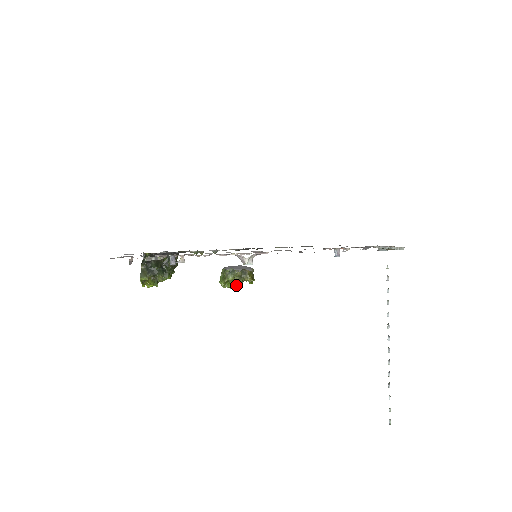
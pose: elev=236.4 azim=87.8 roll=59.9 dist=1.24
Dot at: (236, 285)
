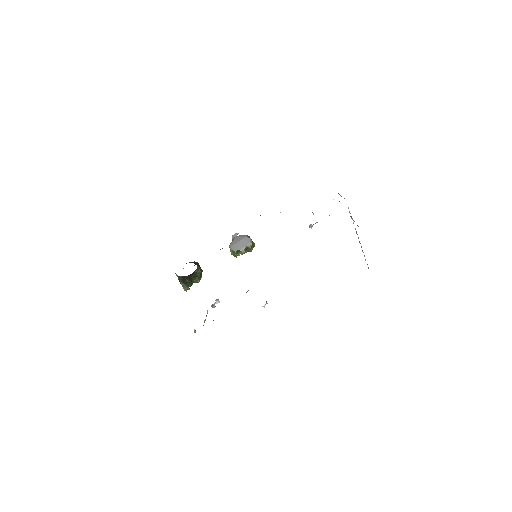
Dot at: (244, 253)
